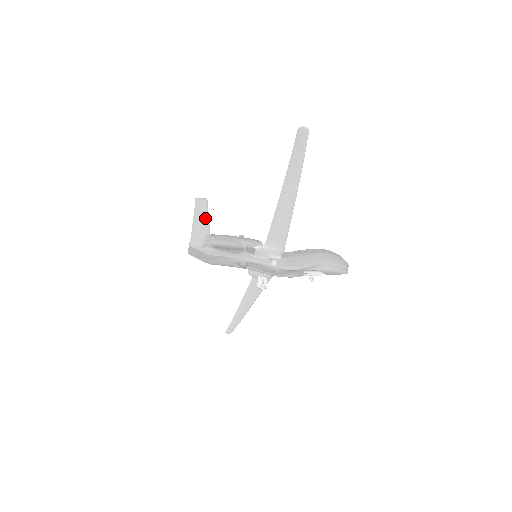
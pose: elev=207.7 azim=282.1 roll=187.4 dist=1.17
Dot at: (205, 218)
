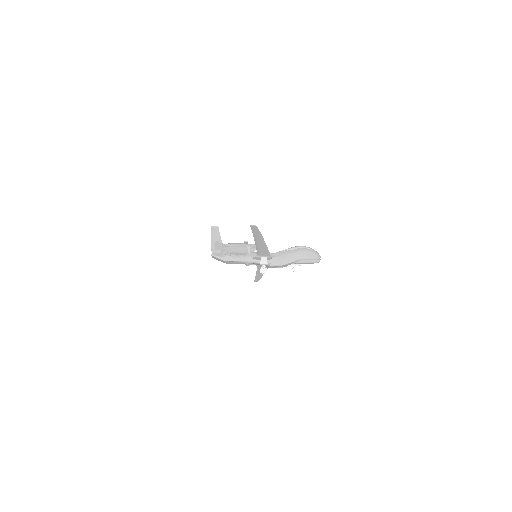
Dot at: (218, 239)
